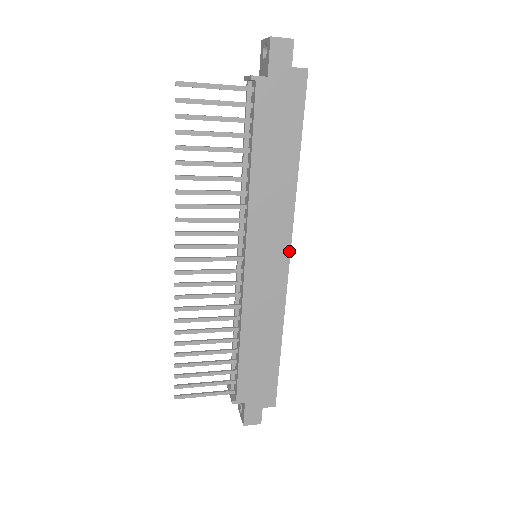
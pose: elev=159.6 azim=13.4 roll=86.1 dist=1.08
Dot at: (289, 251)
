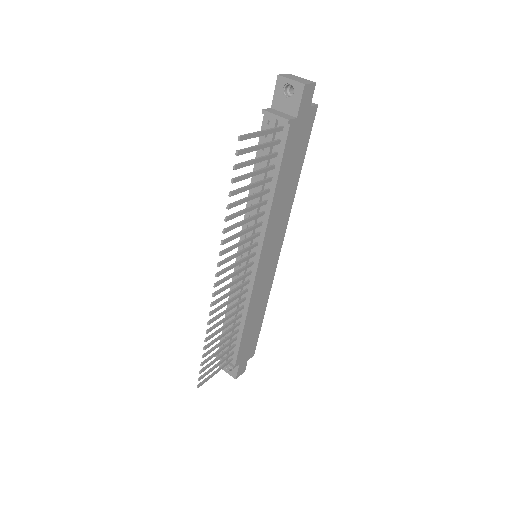
Dot at: (281, 246)
